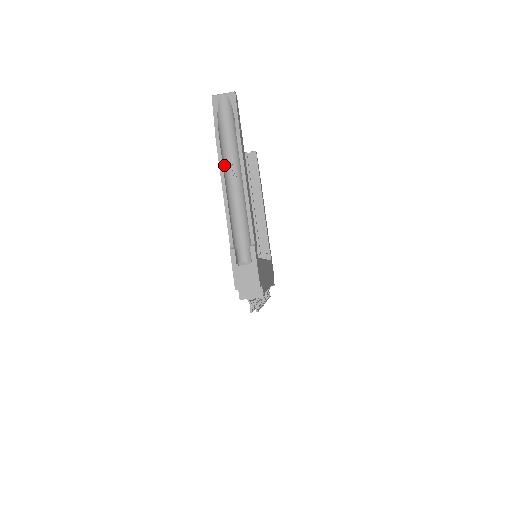
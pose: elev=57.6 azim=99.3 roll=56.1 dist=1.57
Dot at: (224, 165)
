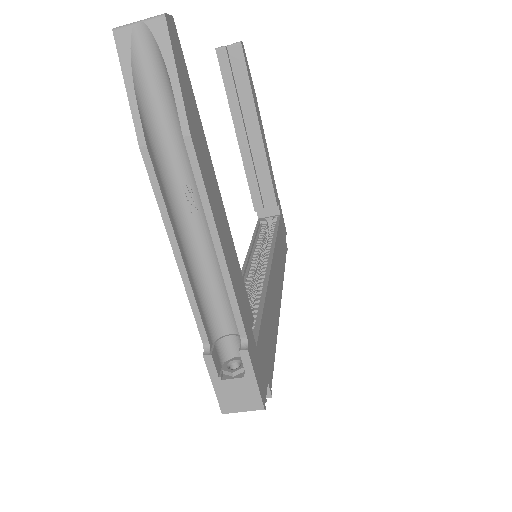
Dot at: (168, 194)
